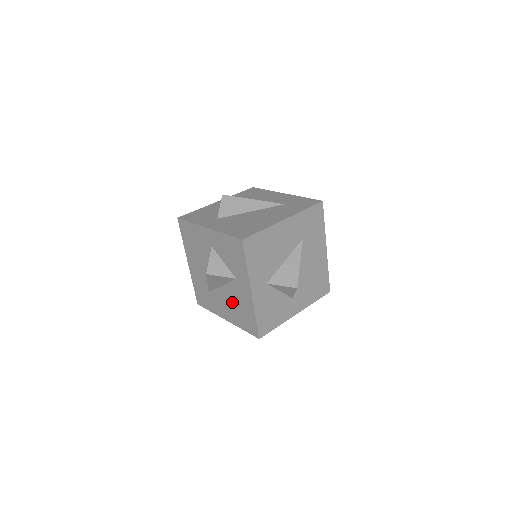
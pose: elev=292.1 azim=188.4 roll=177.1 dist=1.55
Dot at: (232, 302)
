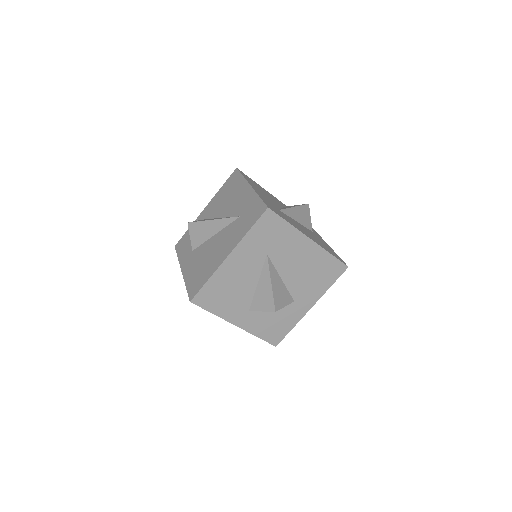
Dot at: occluded
